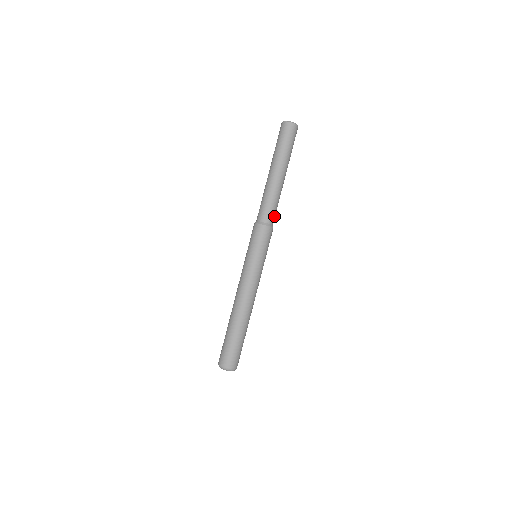
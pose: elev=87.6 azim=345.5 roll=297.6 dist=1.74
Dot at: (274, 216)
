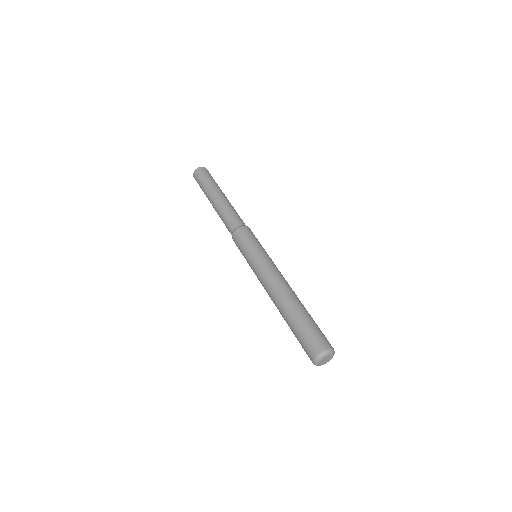
Dot at: occluded
